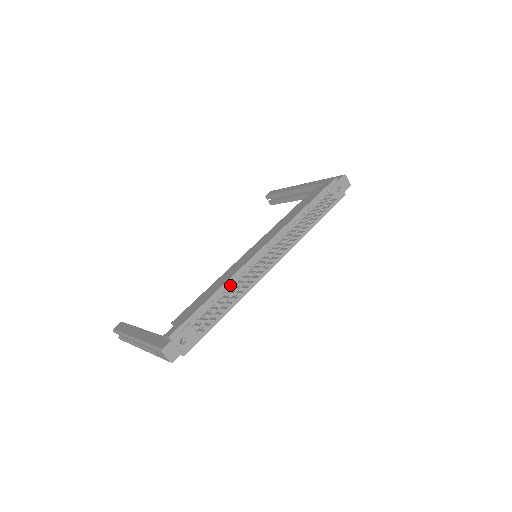
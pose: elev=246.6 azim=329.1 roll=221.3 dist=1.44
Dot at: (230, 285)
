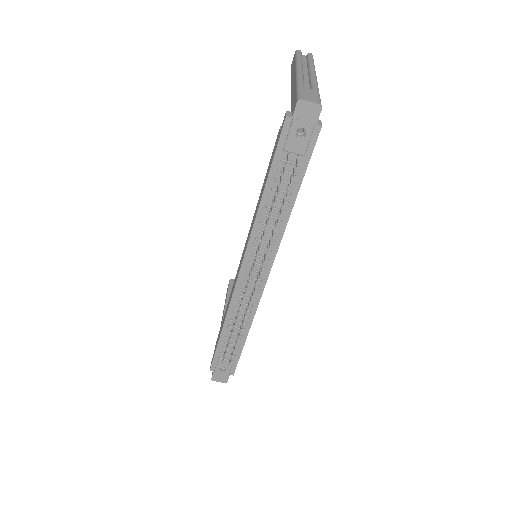
Dot at: (231, 318)
